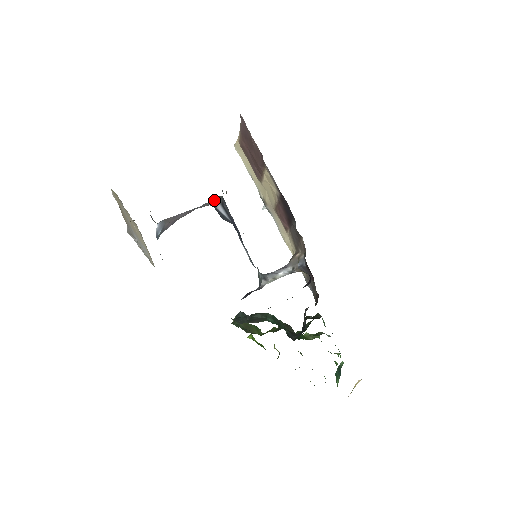
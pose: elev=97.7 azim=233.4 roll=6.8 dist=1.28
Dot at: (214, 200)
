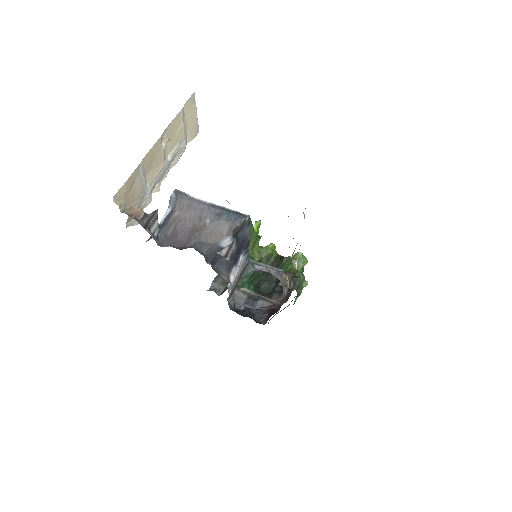
Dot at: (230, 226)
